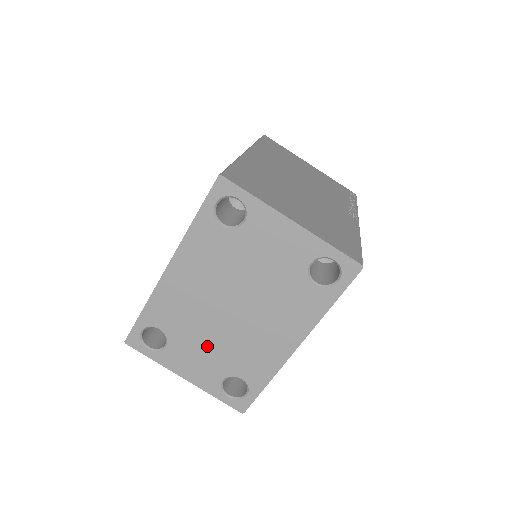
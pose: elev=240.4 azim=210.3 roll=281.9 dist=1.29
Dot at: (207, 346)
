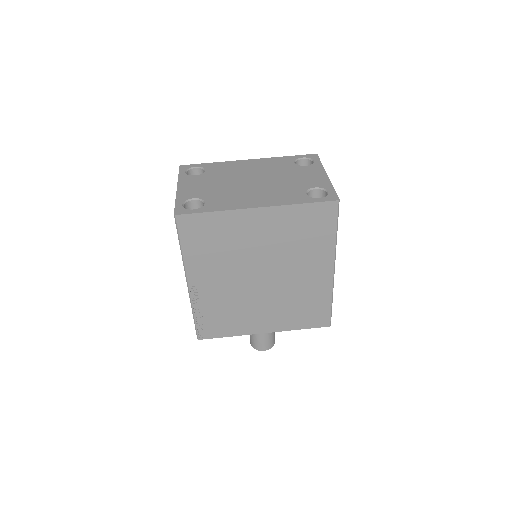
Dot at: (214, 185)
